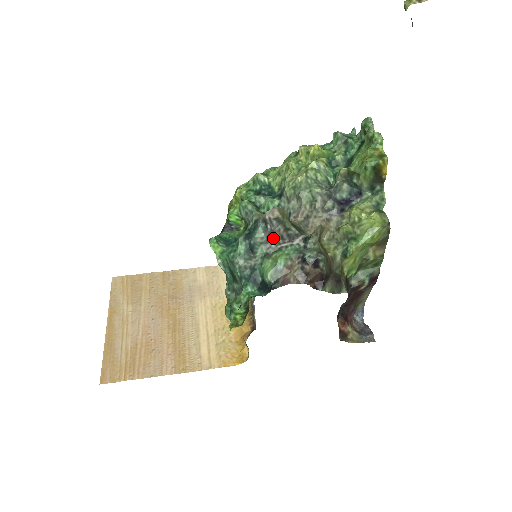
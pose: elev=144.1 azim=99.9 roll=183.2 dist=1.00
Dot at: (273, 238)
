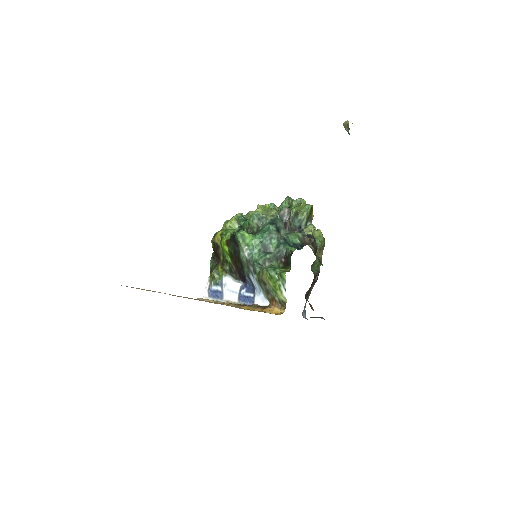
Dot at: (286, 227)
